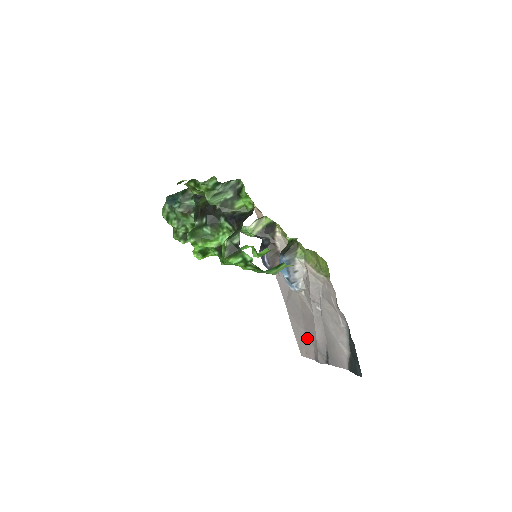
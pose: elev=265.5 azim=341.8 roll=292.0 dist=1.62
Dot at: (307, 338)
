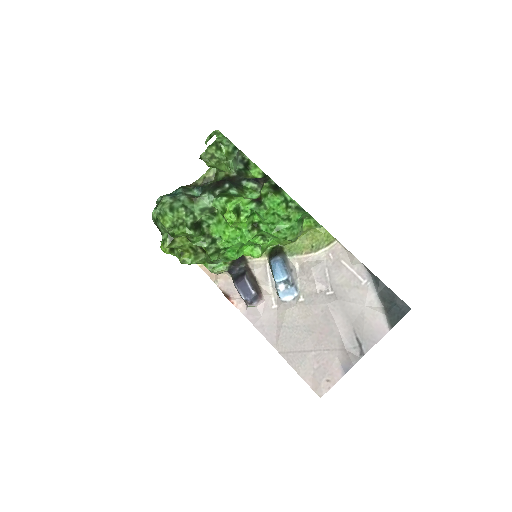
Dot at: (323, 356)
